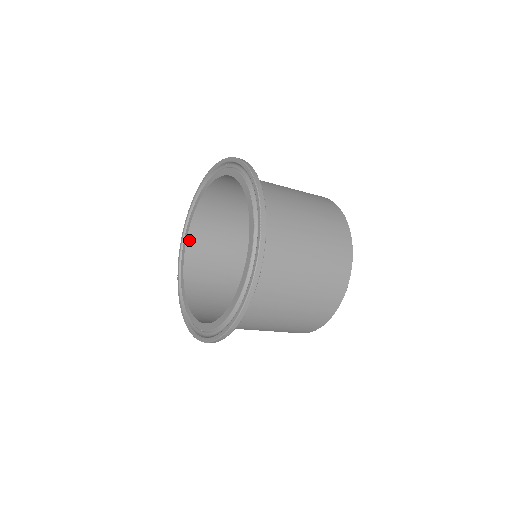
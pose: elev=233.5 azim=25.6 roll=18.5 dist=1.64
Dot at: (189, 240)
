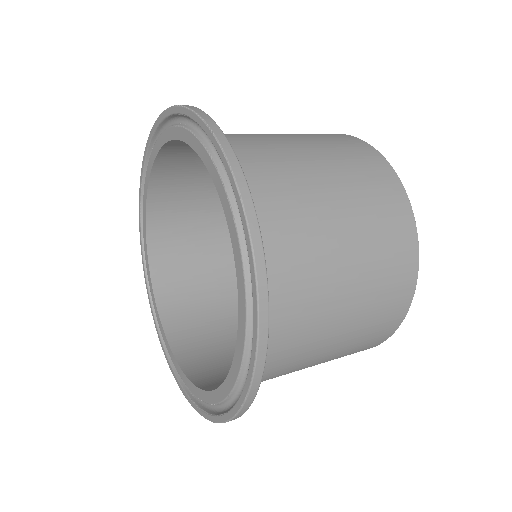
Dot at: (159, 297)
